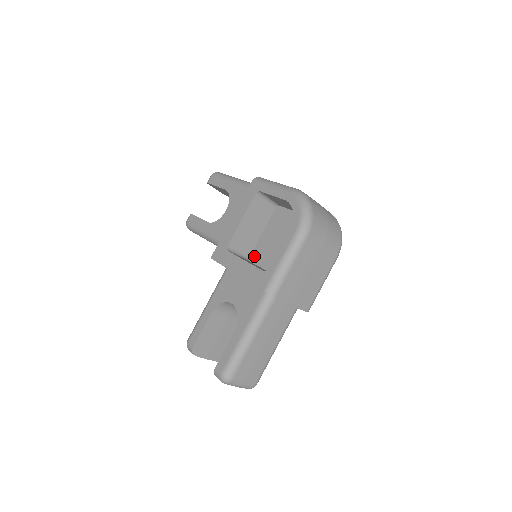
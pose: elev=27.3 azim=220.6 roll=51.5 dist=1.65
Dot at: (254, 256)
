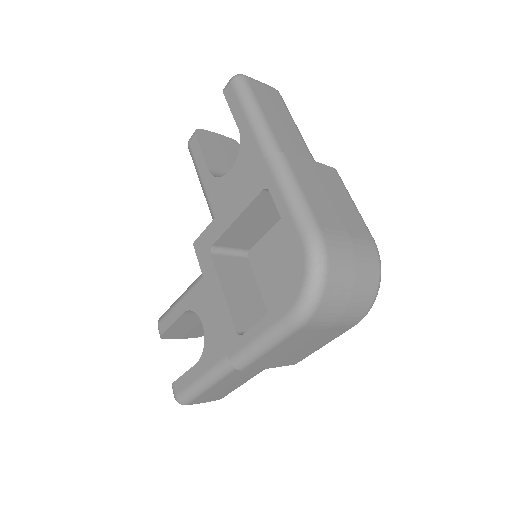
Dot at: (254, 254)
